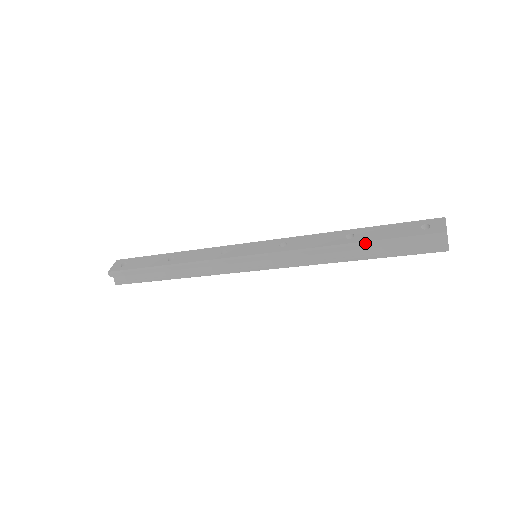
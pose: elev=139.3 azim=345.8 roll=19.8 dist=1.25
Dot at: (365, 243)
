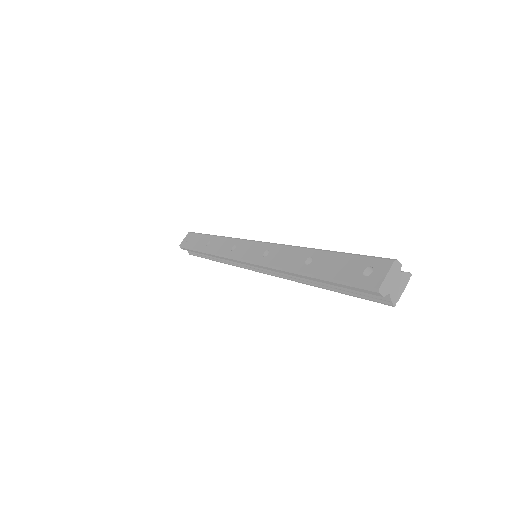
Dot at: (313, 277)
